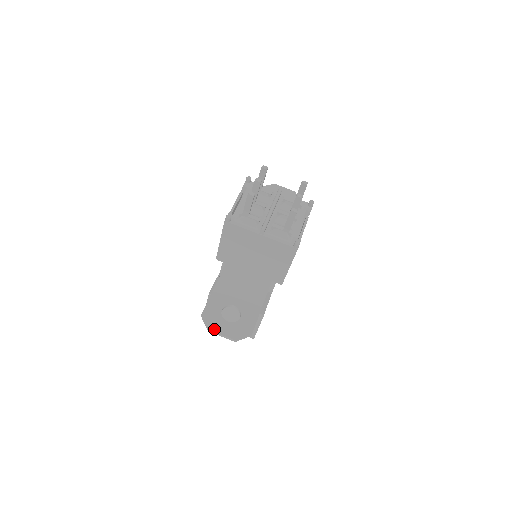
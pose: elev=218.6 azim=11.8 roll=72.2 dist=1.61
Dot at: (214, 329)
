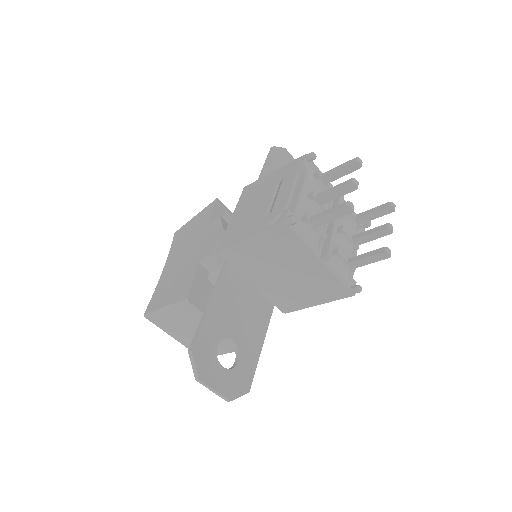
Dot at: (206, 379)
